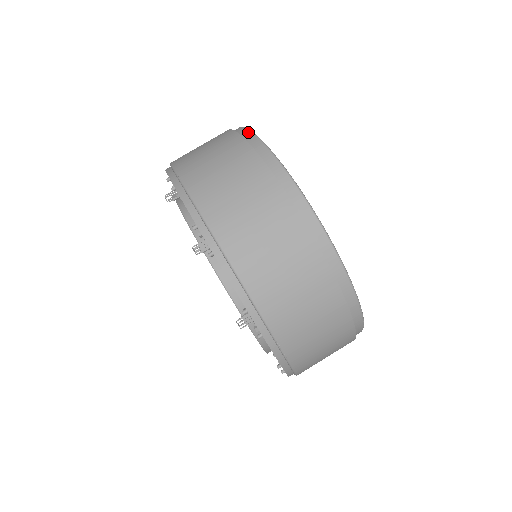
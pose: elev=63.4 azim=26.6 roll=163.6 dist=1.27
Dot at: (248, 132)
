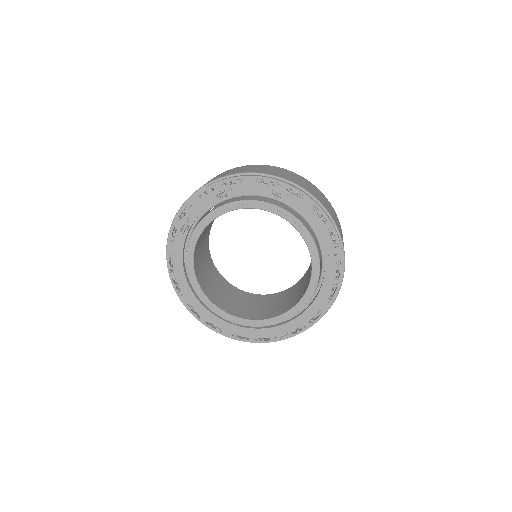
Dot at: occluded
